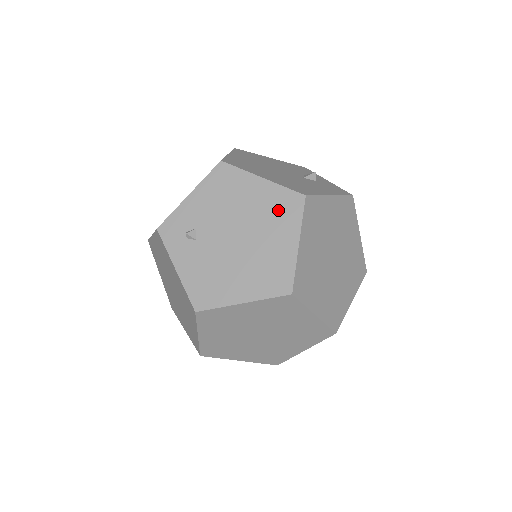
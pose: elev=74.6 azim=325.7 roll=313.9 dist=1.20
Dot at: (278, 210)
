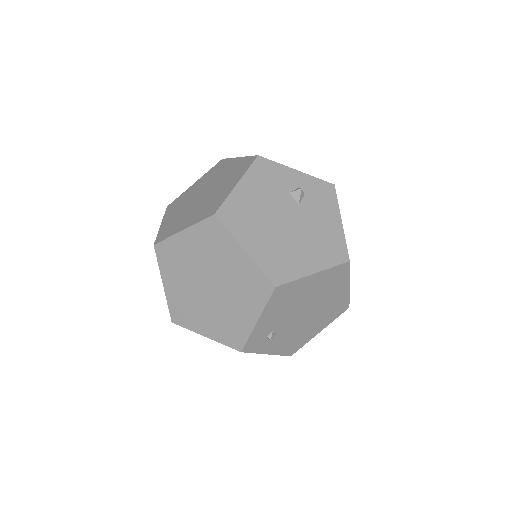
Dot at: (332, 281)
